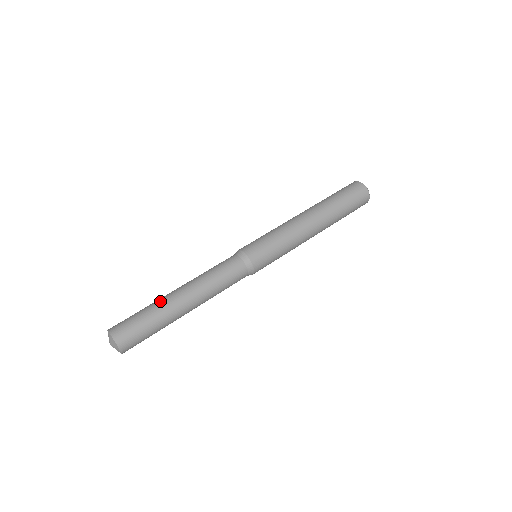
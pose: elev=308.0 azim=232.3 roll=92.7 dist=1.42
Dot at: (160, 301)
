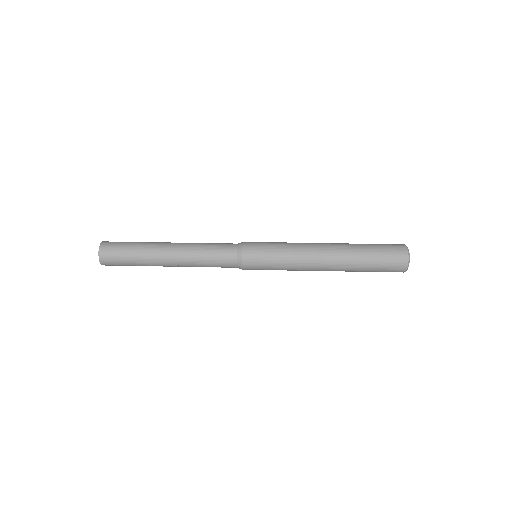
Dot at: occluded
